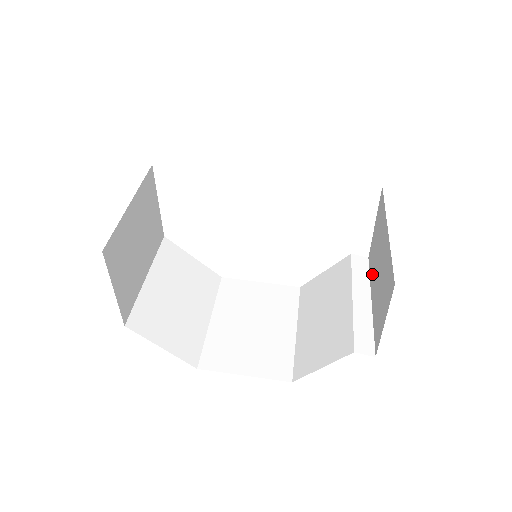
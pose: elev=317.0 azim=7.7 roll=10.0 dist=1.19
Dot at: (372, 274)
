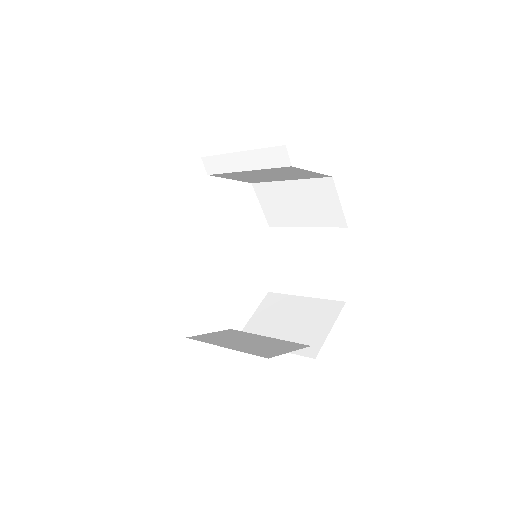
Dot at: occluded
